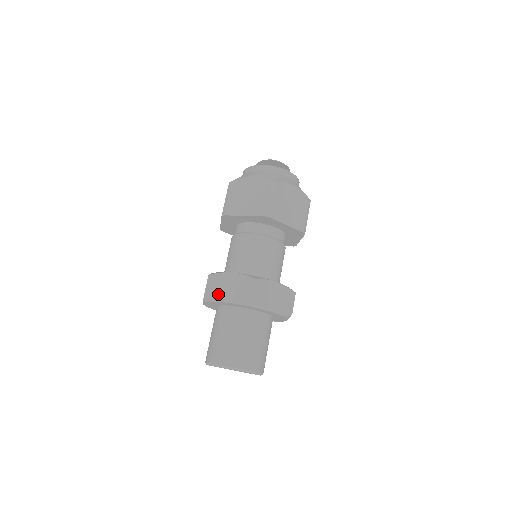
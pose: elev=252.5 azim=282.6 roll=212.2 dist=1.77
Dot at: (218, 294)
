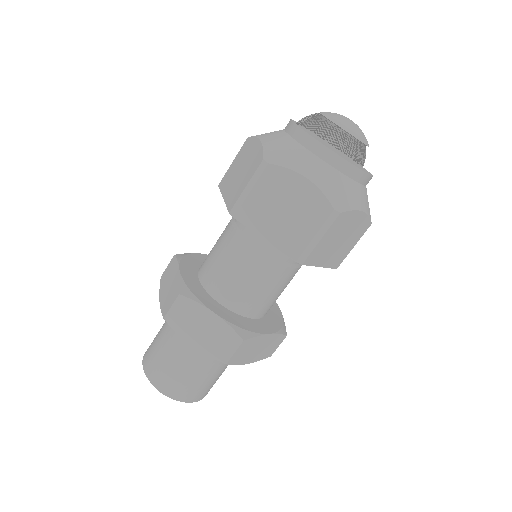
Dot at: (184, 329)
